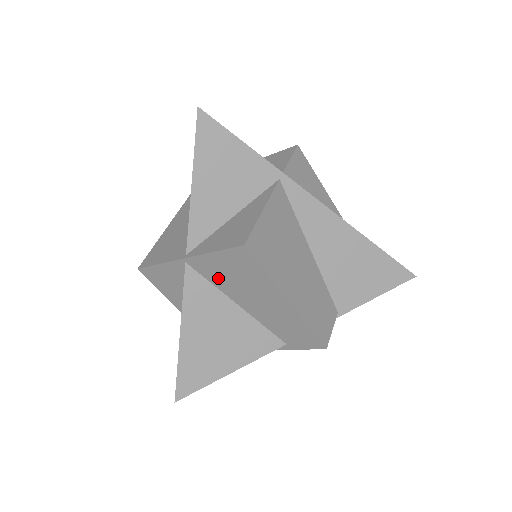
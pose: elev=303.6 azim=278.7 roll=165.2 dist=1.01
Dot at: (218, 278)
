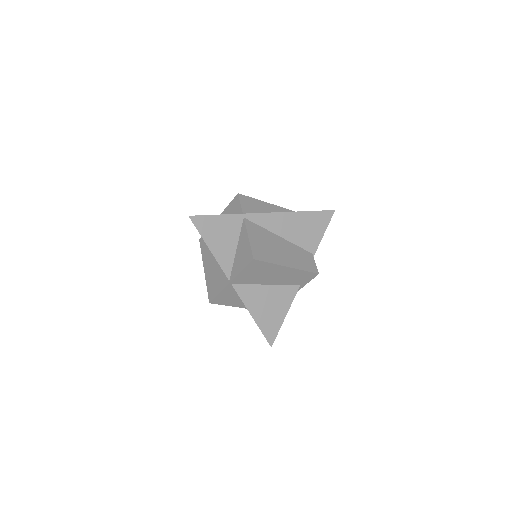
Dot at: (250, 280)
